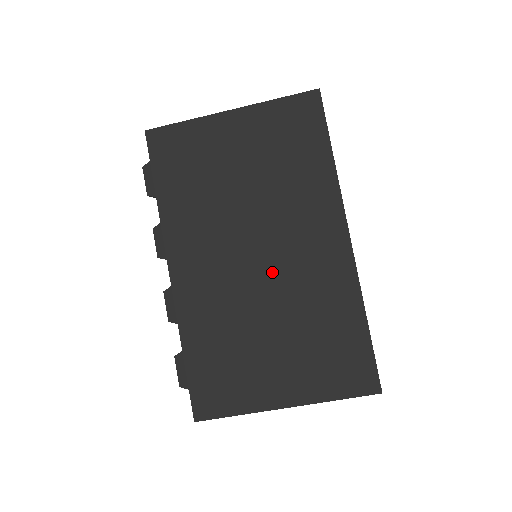
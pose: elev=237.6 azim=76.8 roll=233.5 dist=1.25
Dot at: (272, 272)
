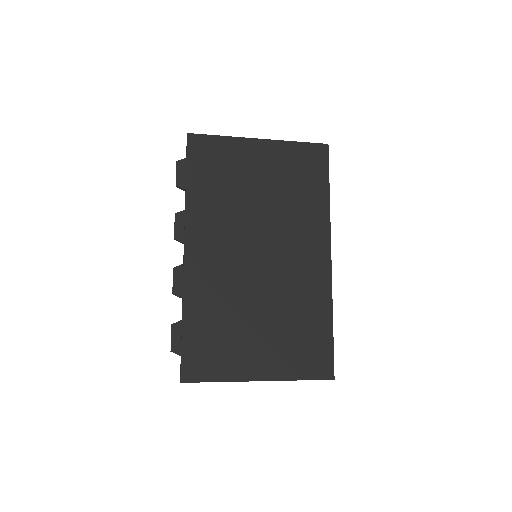
Dot at: (269, 271)
